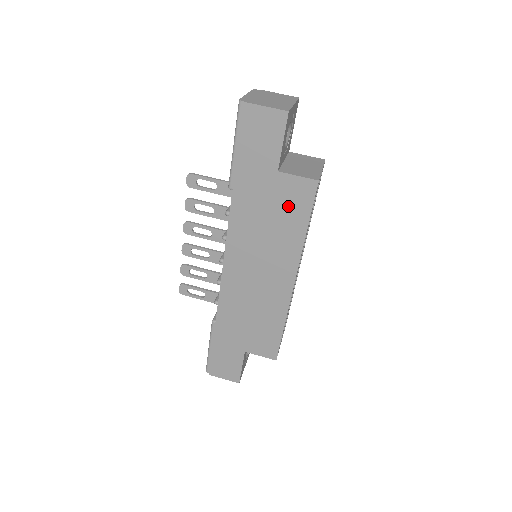
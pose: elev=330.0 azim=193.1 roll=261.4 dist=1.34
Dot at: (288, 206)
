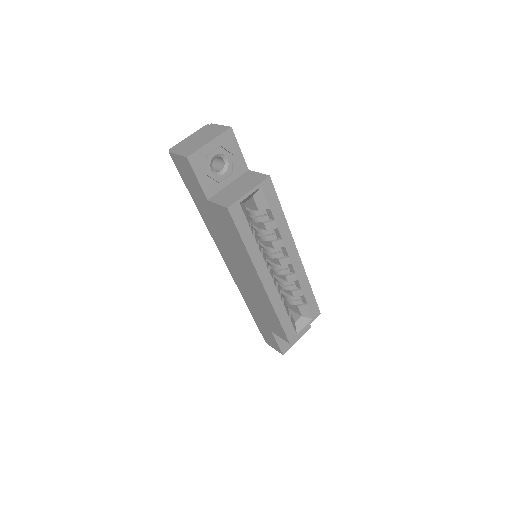
Dot at: (226, 226)
